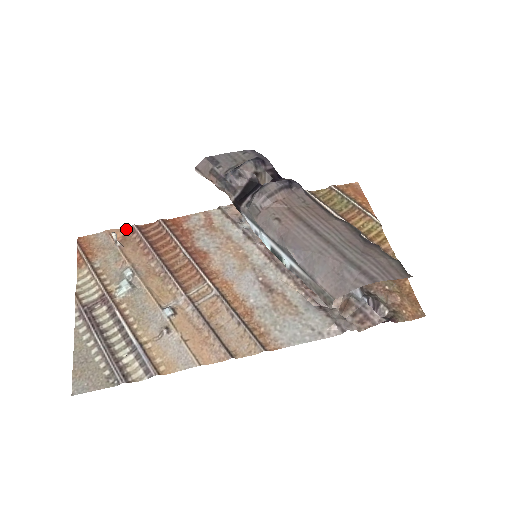
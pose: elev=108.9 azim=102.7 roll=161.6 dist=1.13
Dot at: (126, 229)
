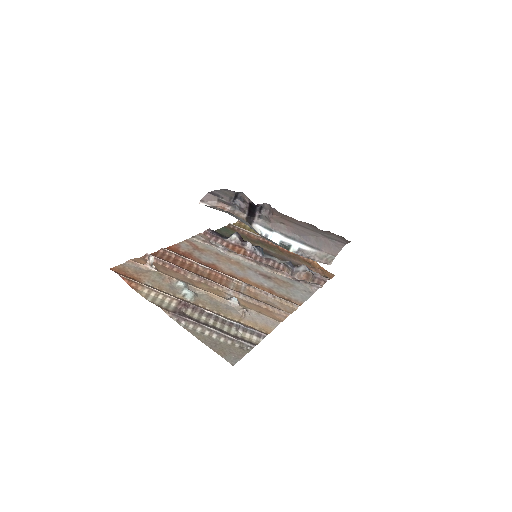
Dot at: (142, 258)
